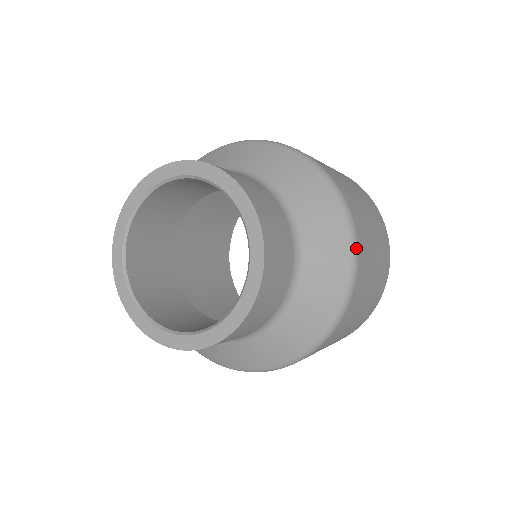
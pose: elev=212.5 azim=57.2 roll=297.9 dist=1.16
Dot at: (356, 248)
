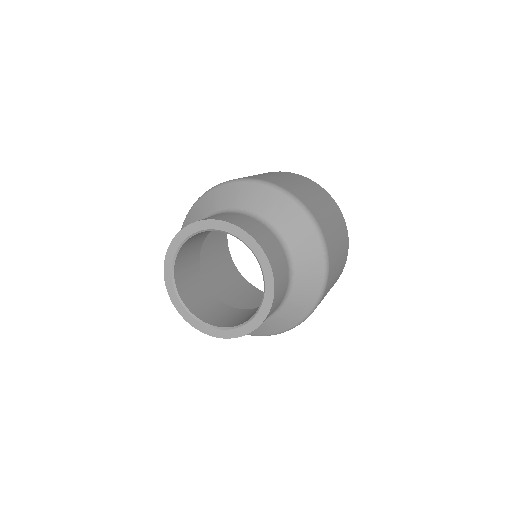
Dot at: (324, 240)
